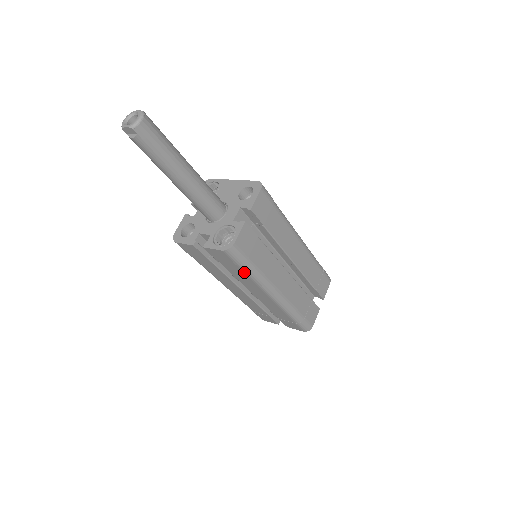
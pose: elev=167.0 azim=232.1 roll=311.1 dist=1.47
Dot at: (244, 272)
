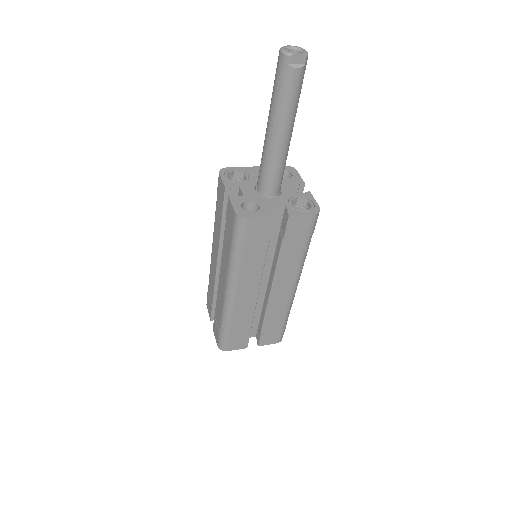
Dot at: (304, 248)
